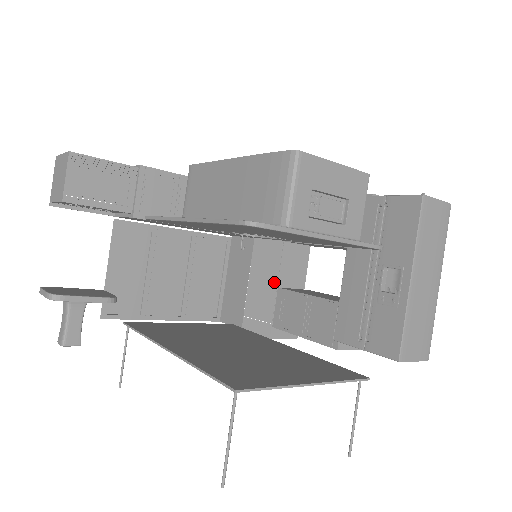
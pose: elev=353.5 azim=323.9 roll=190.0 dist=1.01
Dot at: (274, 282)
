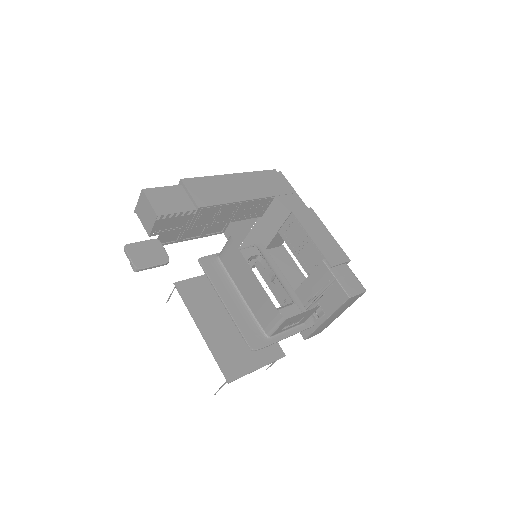
Dot at: occluded
